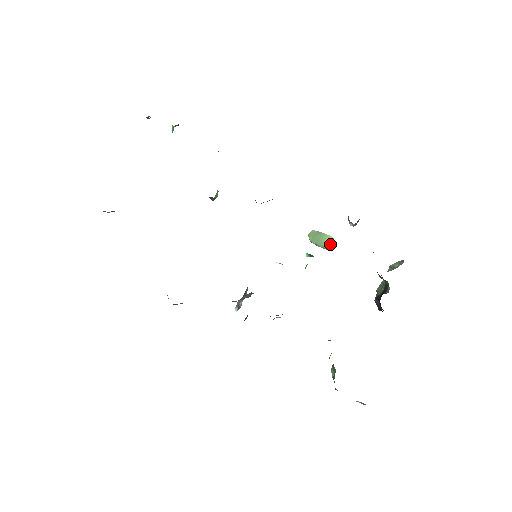
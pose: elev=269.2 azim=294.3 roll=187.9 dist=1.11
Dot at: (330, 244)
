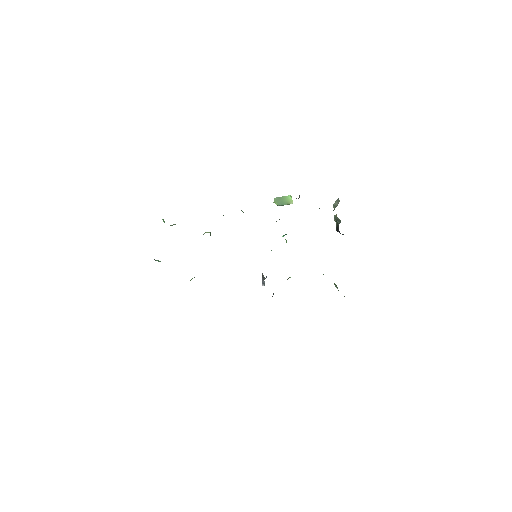
Dot at: (291, 200)
